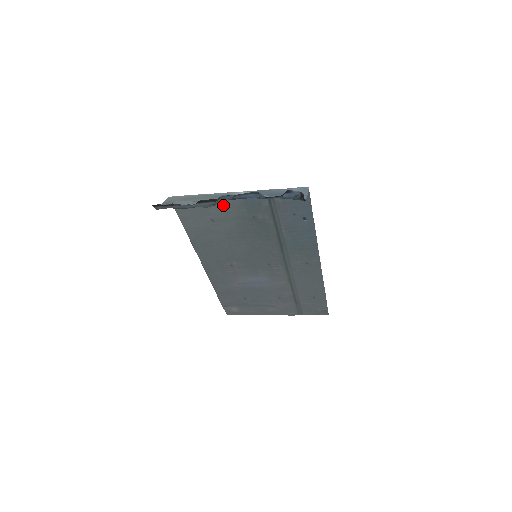
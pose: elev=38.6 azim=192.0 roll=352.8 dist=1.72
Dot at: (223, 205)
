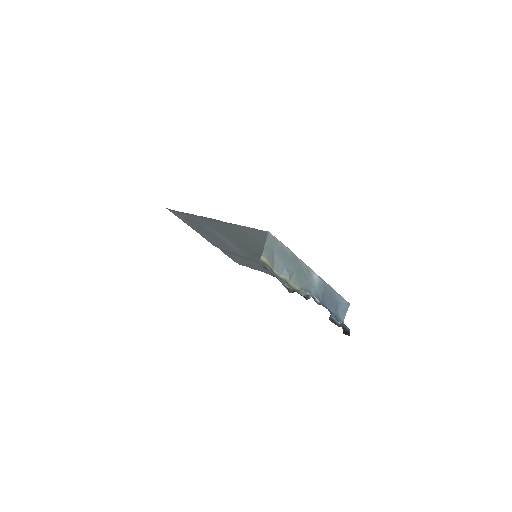
Dot at: occluded
